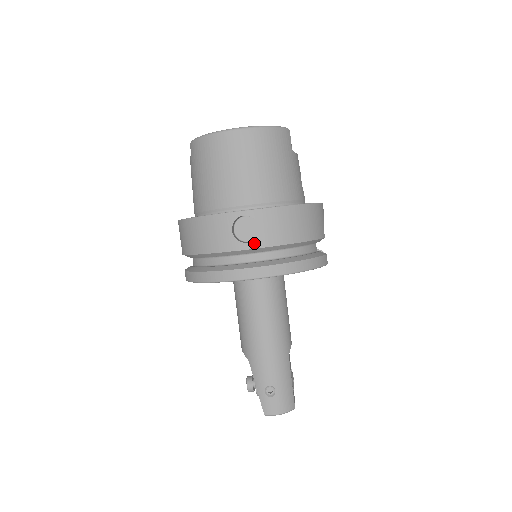
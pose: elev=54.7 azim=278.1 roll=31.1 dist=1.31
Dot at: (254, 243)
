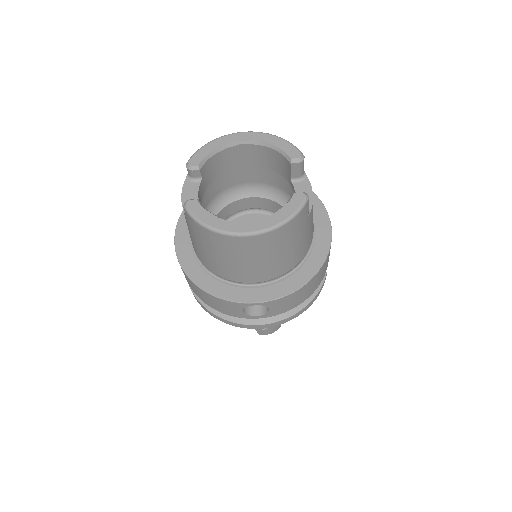
Dot at: (263, 316)
